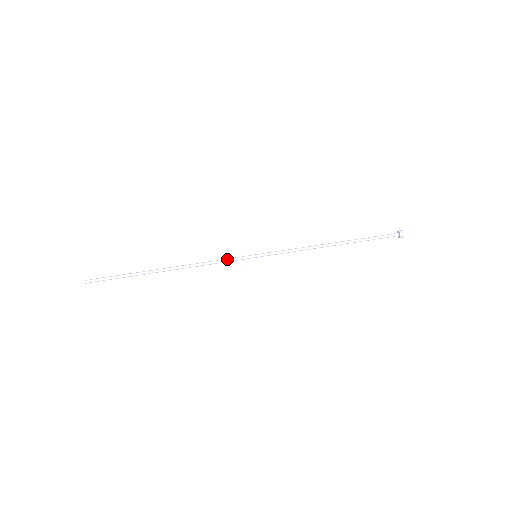
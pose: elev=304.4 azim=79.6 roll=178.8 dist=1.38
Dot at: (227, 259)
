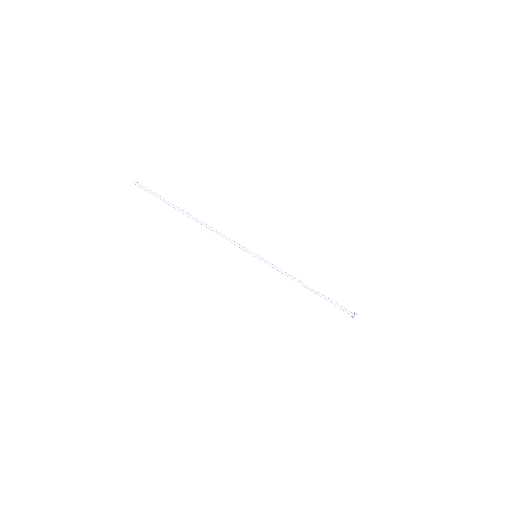
Dot at: (237, 243)
